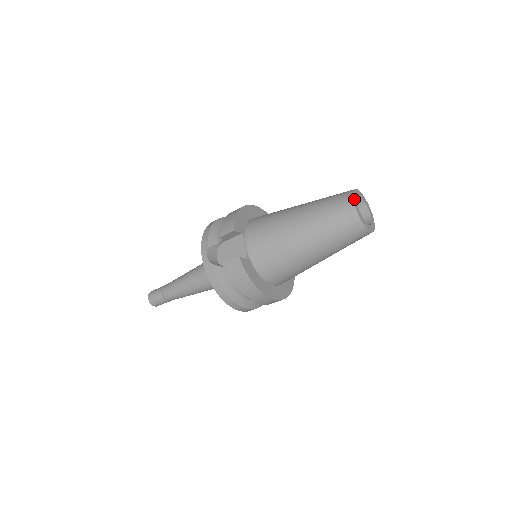
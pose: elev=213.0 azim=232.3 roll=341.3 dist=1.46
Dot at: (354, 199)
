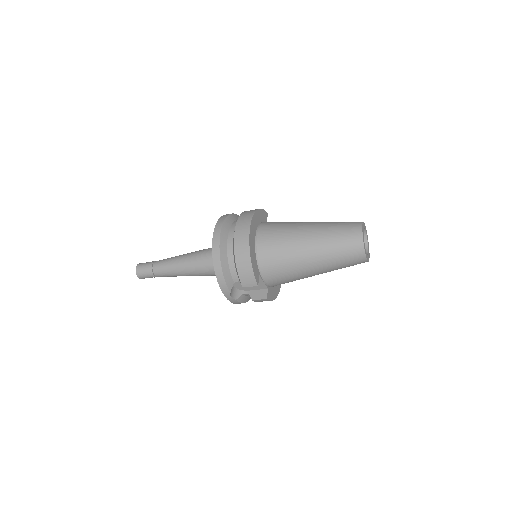
Dot at: (365, 252)
